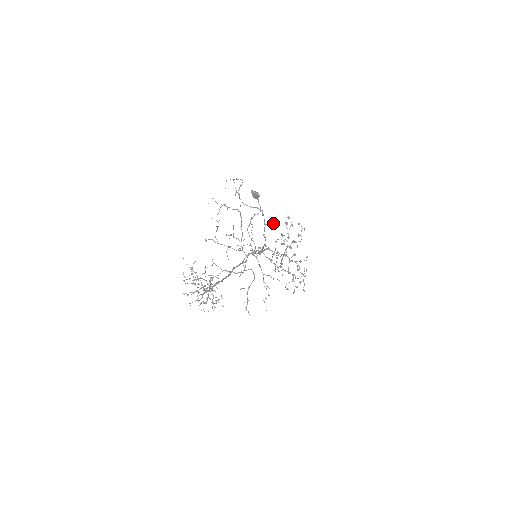
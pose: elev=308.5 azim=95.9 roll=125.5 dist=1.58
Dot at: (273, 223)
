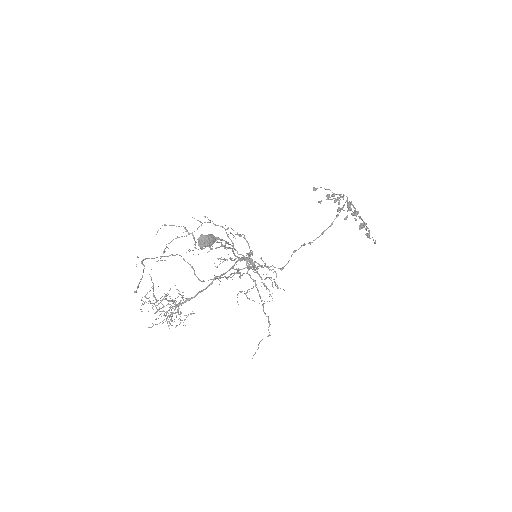
Dot at: occluded
